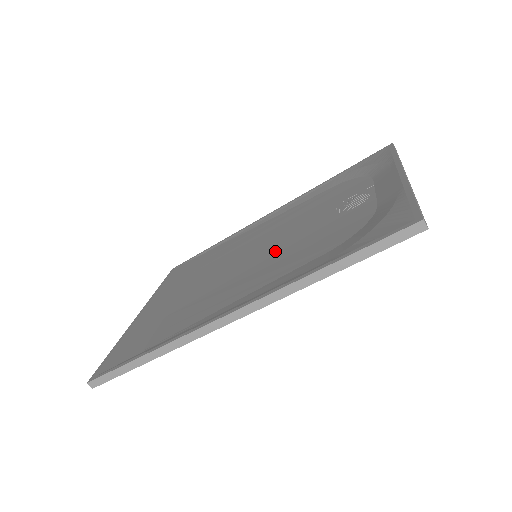
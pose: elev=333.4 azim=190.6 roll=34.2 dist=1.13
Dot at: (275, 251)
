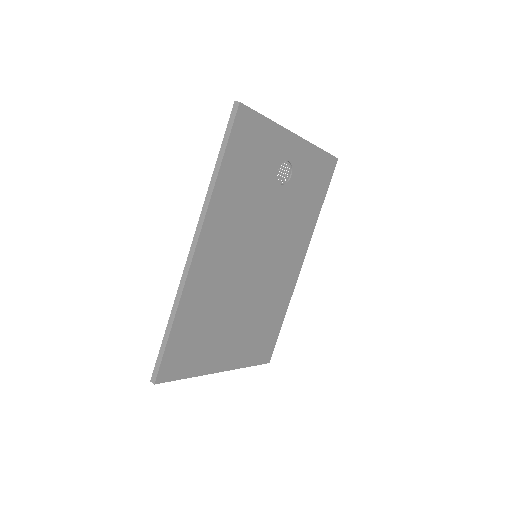
Dot at: (251, 232)
